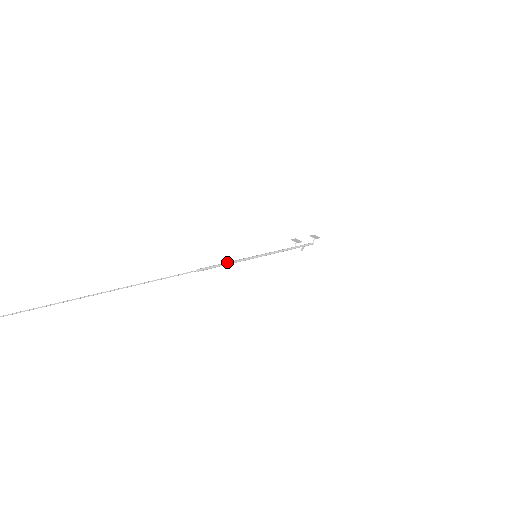
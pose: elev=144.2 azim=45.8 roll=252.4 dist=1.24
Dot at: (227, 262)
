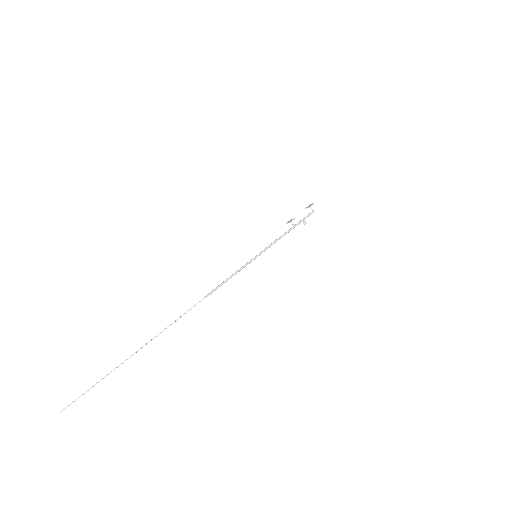
Dot at: (230, 276)
